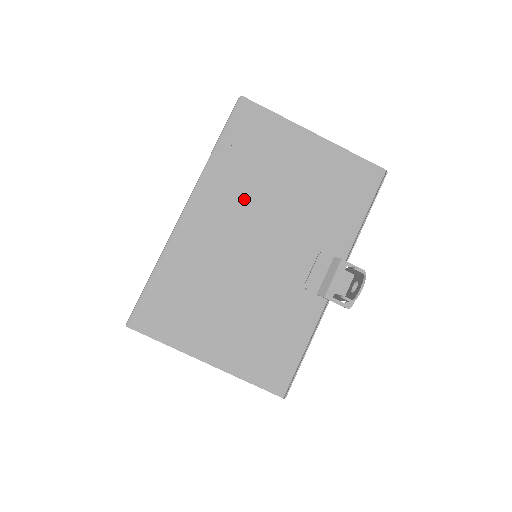
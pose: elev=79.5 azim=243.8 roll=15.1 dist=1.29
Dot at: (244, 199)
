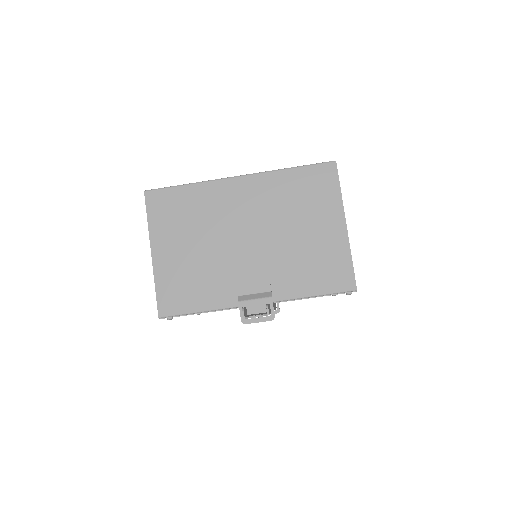
Dot at: (269, 208)
